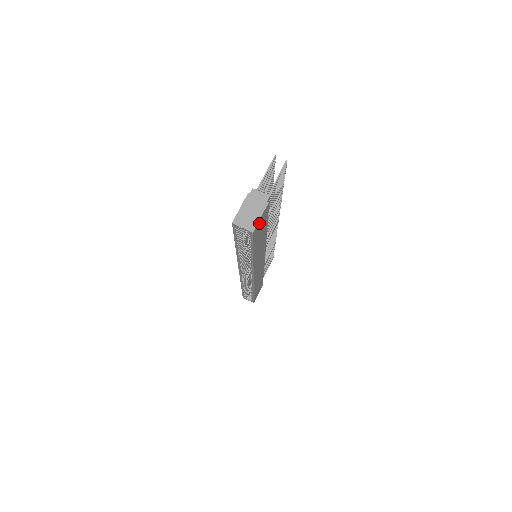
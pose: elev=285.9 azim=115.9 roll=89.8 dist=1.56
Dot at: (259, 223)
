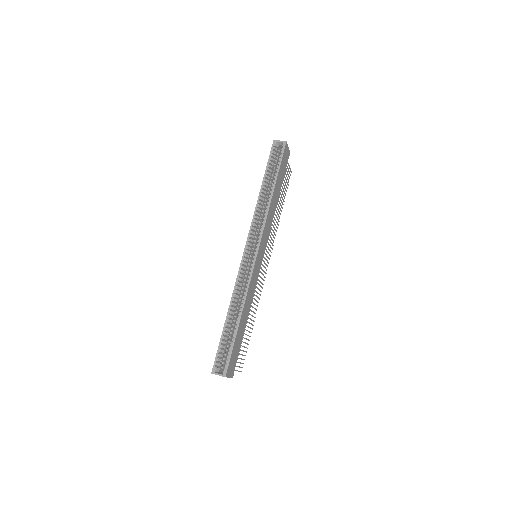
Dot at: (287, 151)
